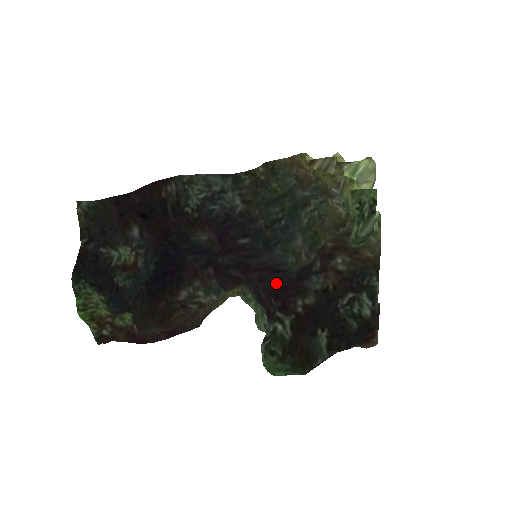
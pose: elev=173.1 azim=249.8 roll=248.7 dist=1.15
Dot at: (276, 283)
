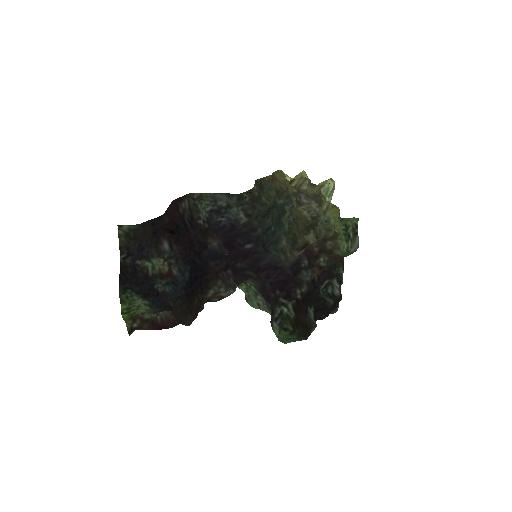
Dot at: (279, 278)
